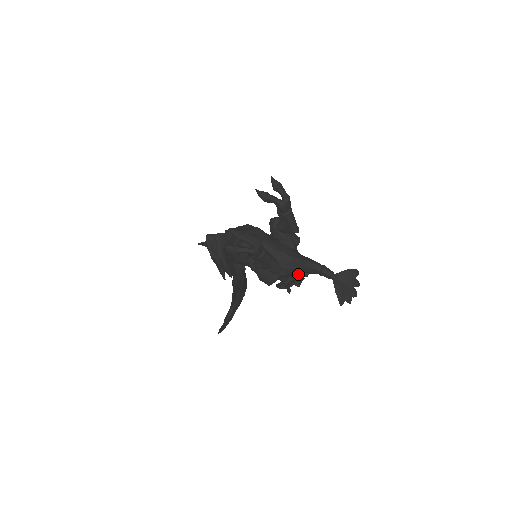
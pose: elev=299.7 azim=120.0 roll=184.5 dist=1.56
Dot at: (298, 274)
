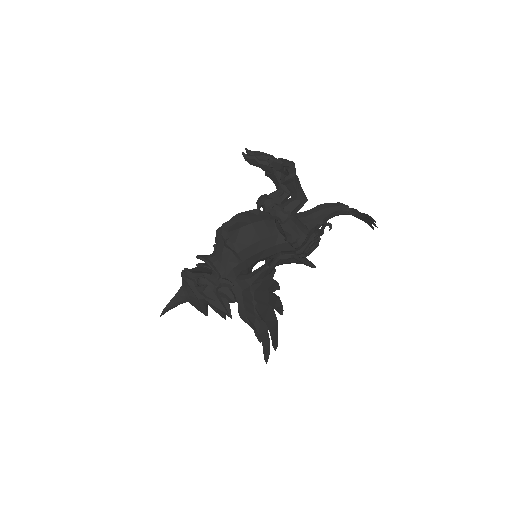
Dot at: (316, 232)
